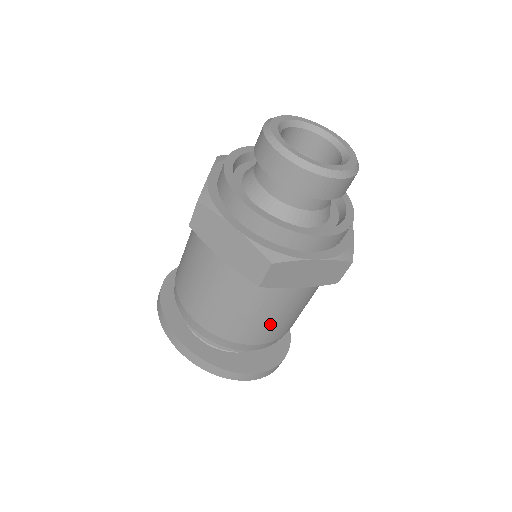
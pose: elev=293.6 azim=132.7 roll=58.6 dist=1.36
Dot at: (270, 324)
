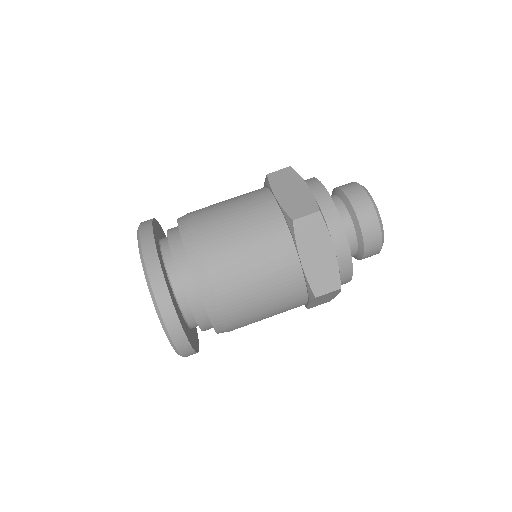
Dot at: (245, 276)
